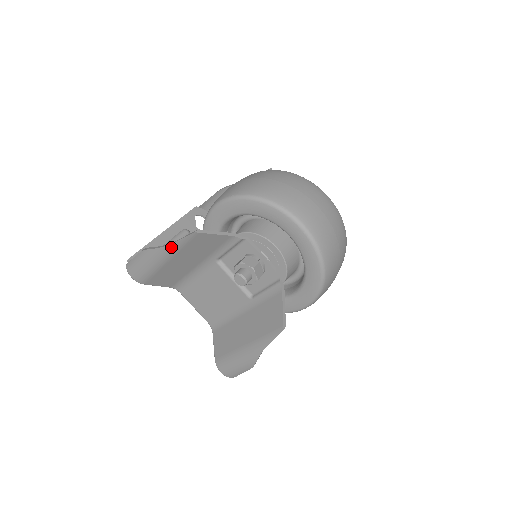
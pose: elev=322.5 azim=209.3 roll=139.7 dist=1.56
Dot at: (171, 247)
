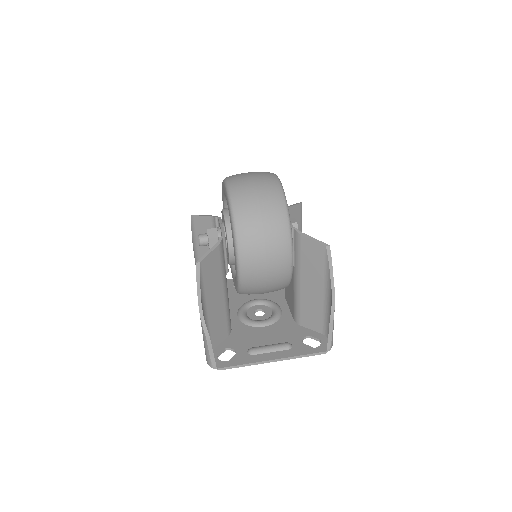
Dot at: (193, 239)
